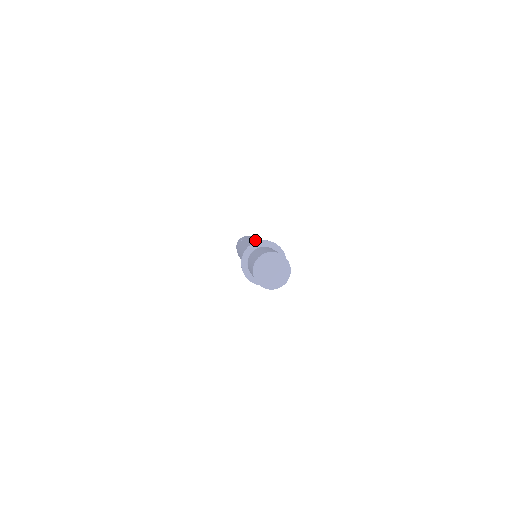
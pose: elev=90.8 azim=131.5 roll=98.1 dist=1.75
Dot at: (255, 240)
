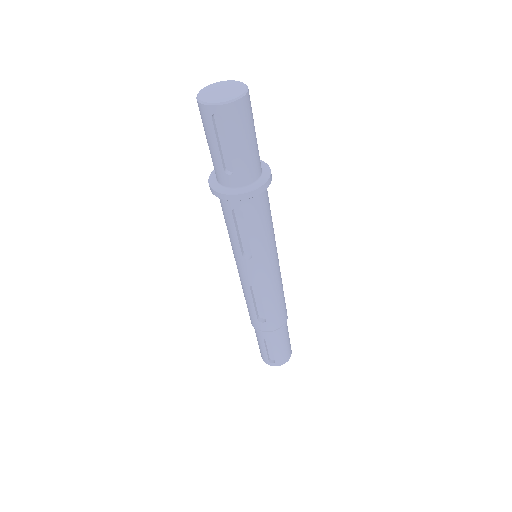
Dot at: occluded
